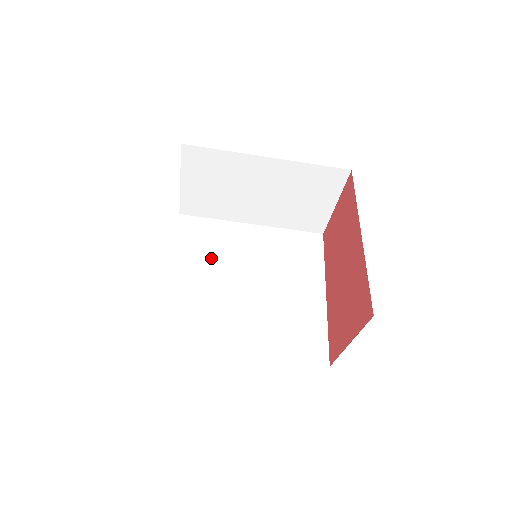
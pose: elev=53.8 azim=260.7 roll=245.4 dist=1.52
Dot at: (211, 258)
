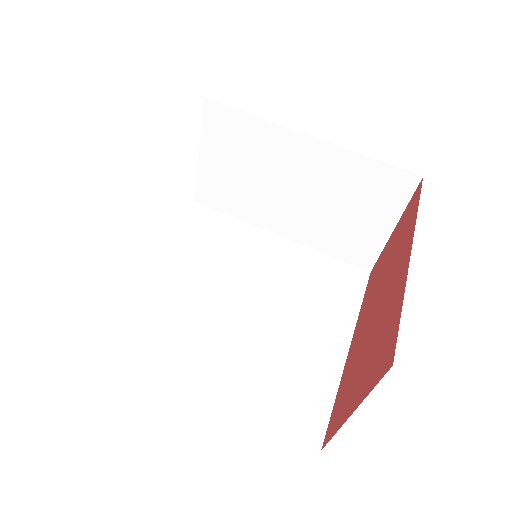
Dot at: (210, 258)
